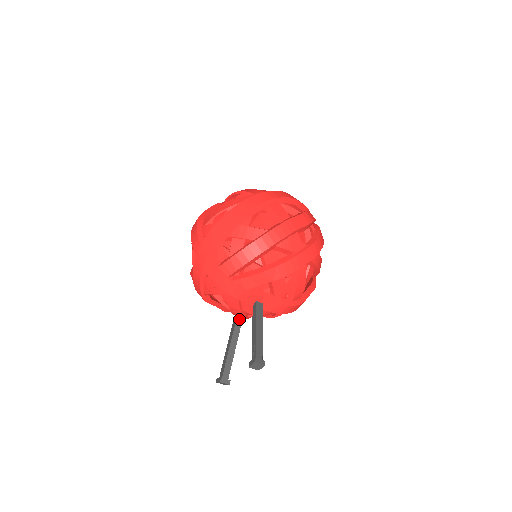
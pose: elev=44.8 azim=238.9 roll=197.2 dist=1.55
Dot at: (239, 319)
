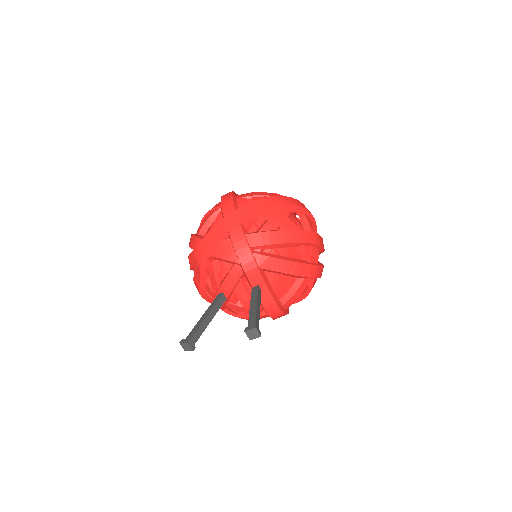
Dot at: (223, 298)
